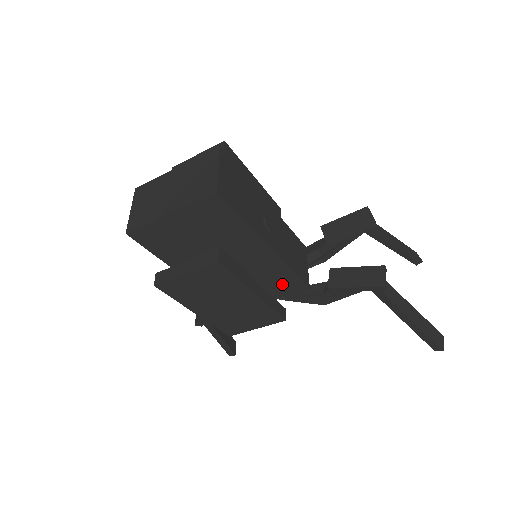
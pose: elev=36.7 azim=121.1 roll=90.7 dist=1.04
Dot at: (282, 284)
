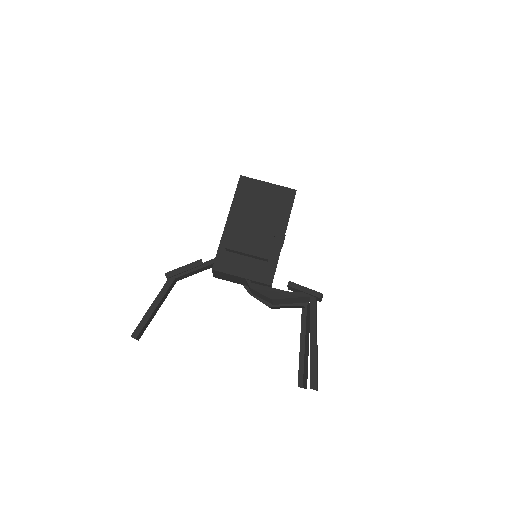
Dot at: (263, 268)
